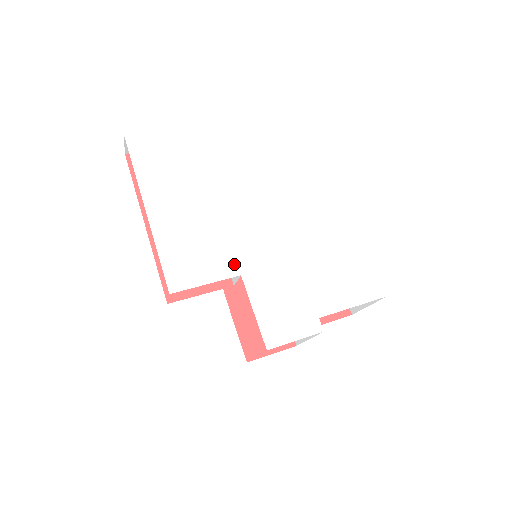
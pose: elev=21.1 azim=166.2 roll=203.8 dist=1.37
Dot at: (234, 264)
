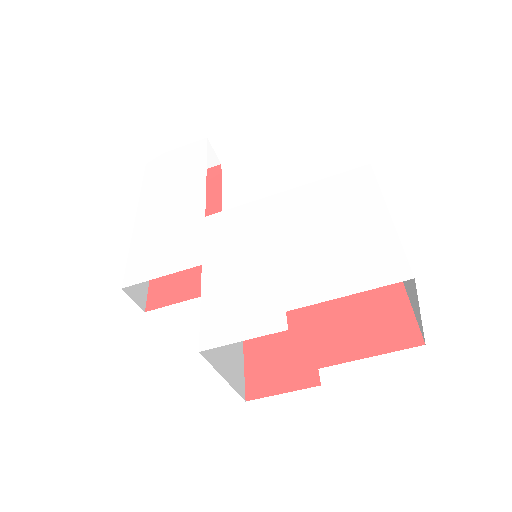
Dot at: (199, 254)
